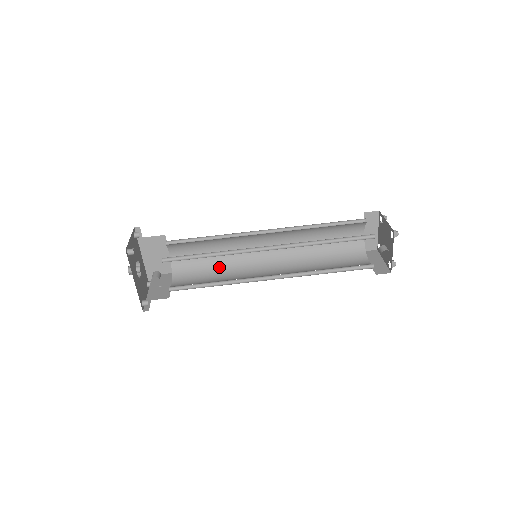
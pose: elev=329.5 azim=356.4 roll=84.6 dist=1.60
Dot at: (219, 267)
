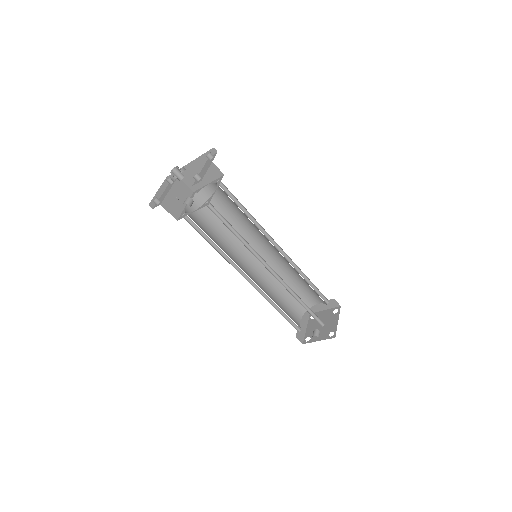
Dot at: (226, 228)
